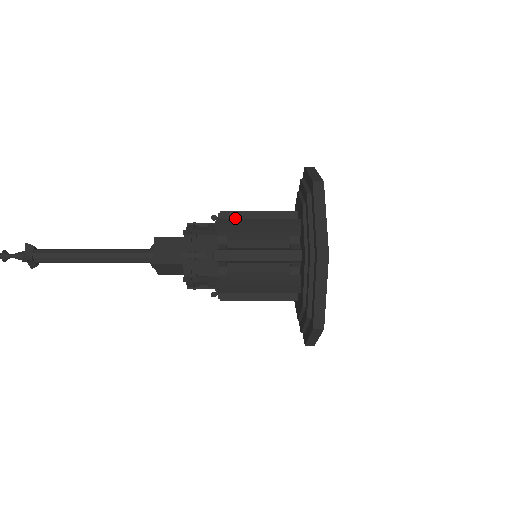
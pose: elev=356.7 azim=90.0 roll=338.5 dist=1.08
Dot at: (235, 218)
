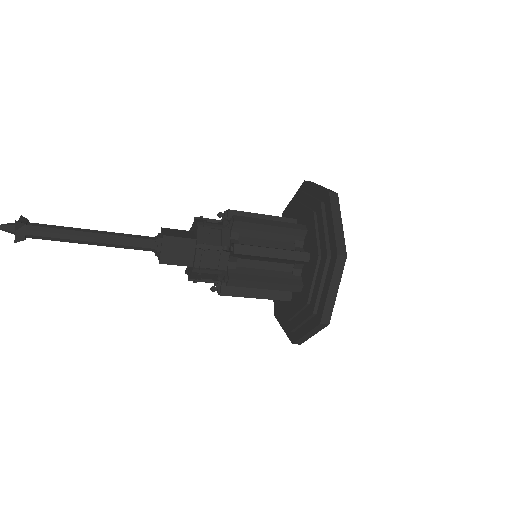
Dot at: occluded
